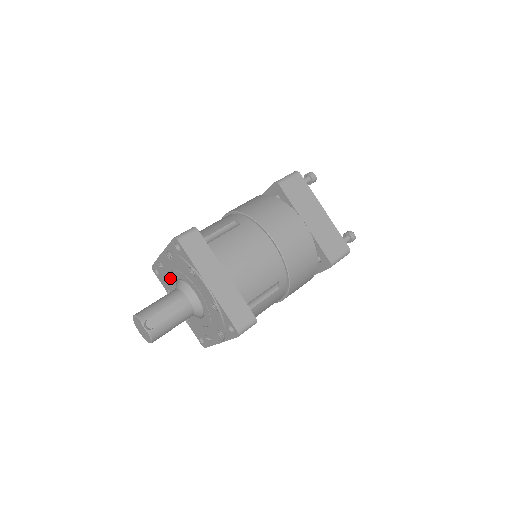
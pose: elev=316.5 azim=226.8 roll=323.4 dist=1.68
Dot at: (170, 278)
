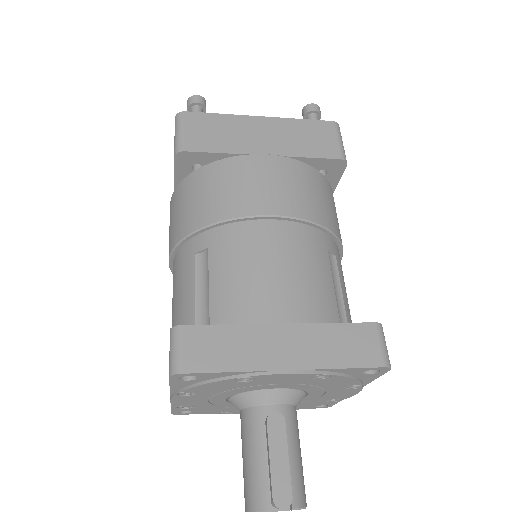
Dot at: (214, 405)
